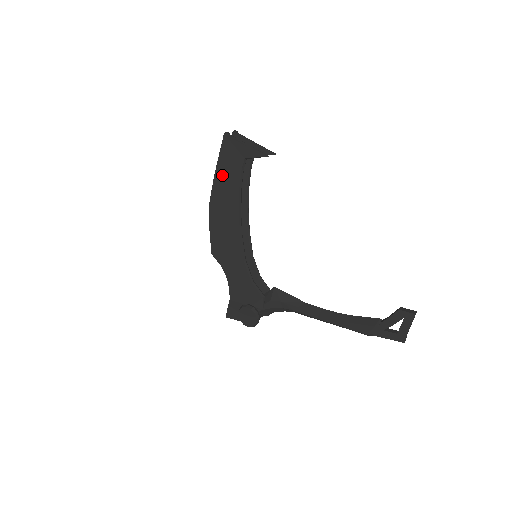
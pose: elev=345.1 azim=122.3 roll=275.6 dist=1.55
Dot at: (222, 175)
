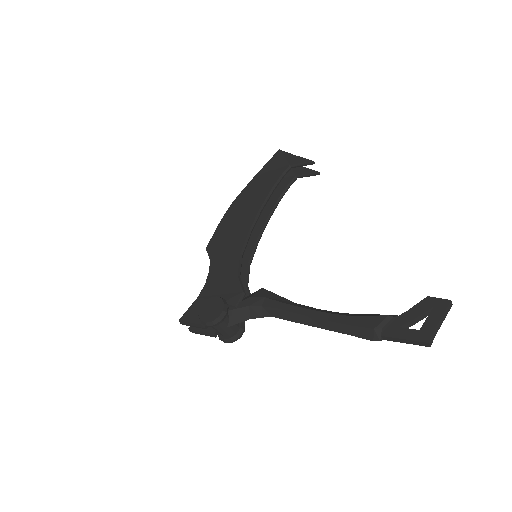
Dot at: (260, 179)
